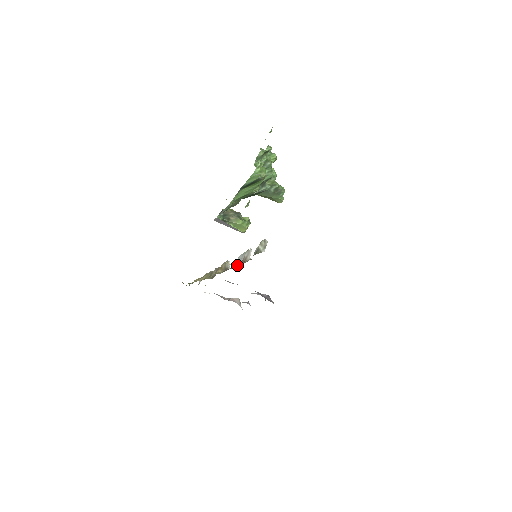
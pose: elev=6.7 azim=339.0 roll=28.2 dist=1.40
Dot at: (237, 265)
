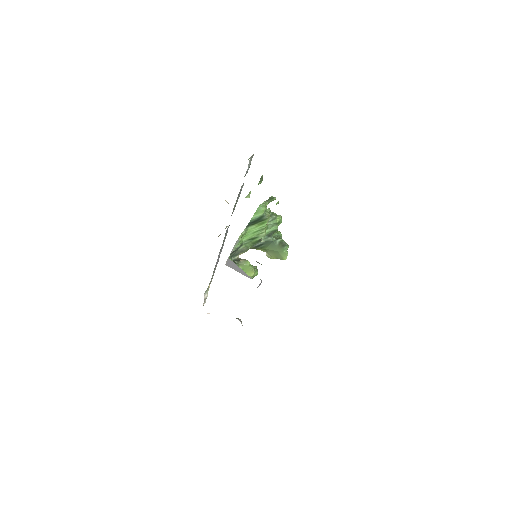
Dot at: occluded
